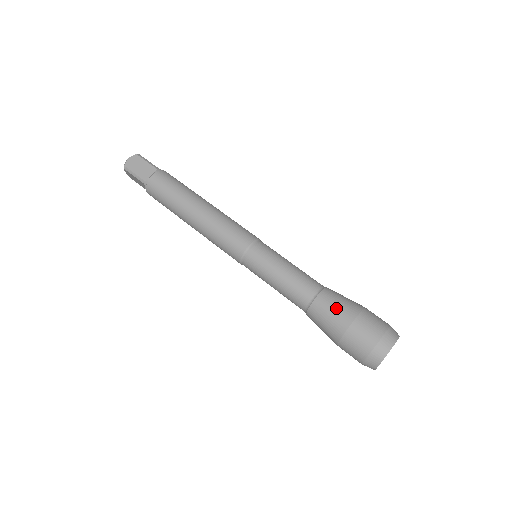
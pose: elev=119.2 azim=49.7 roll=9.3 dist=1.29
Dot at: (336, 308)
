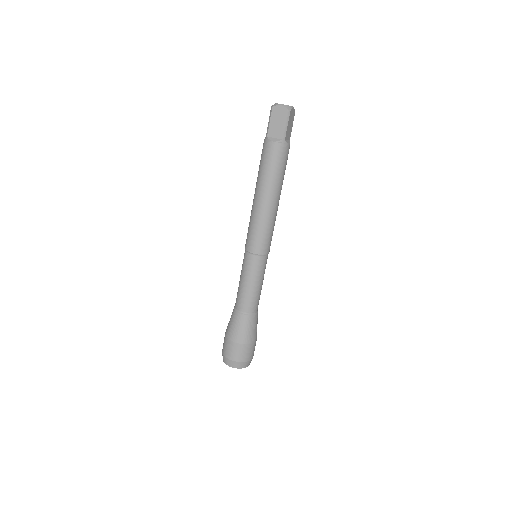
Dot at: (238, 329)
